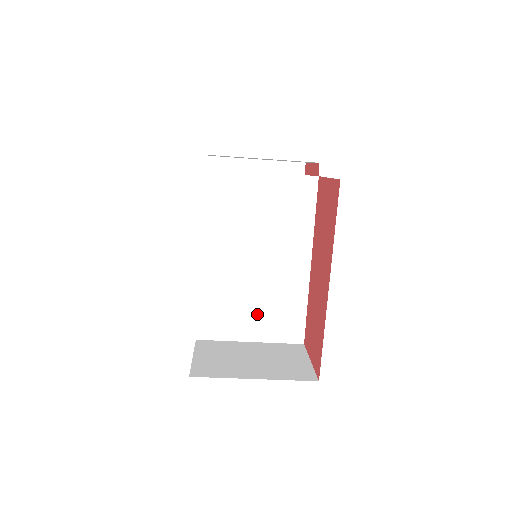
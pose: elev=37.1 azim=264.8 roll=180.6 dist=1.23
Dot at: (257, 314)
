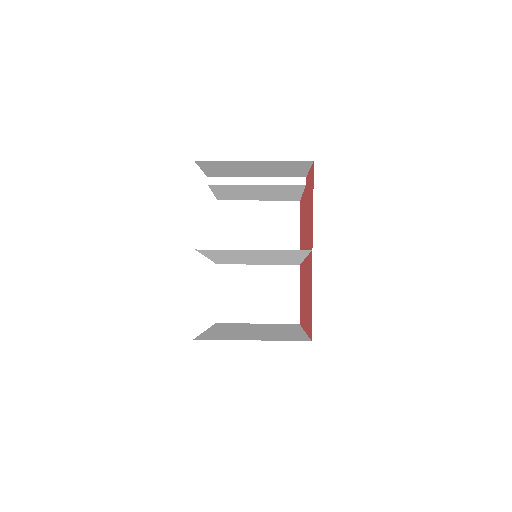
Dot at: occluded
